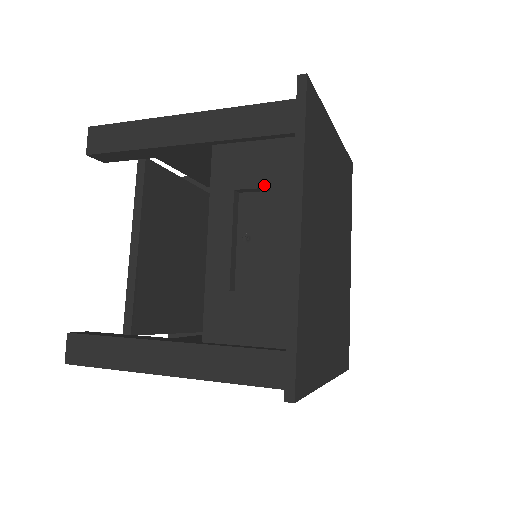
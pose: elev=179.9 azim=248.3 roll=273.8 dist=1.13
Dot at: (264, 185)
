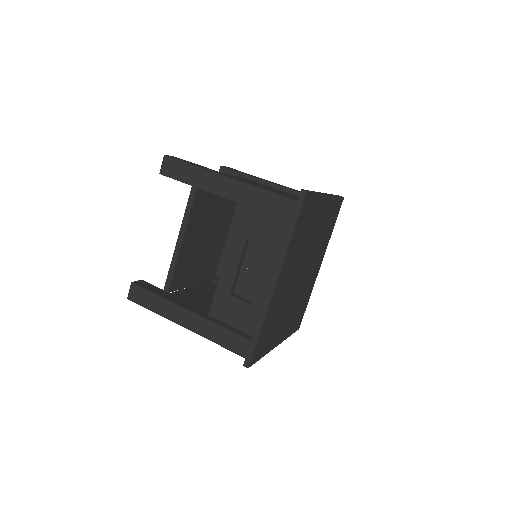
Dot at: (265, 242)
